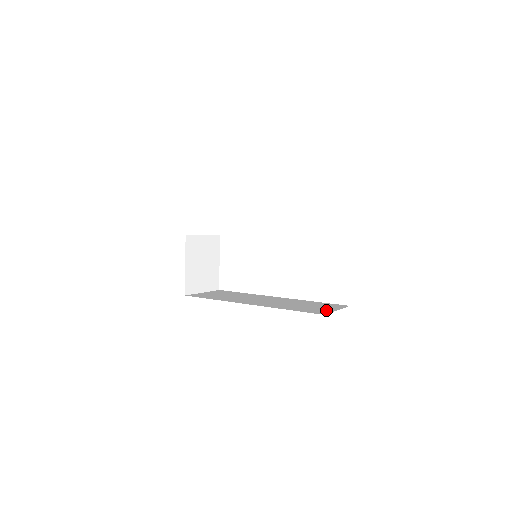
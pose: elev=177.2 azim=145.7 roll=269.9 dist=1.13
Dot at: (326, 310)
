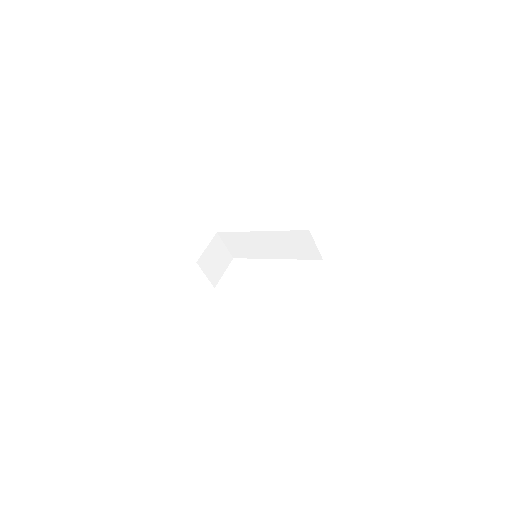
Dot at: occluded
